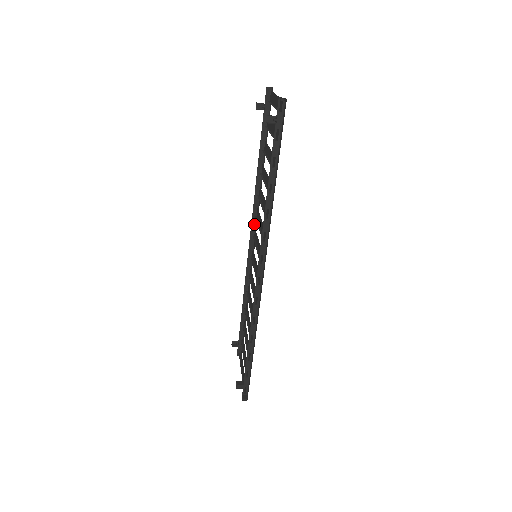
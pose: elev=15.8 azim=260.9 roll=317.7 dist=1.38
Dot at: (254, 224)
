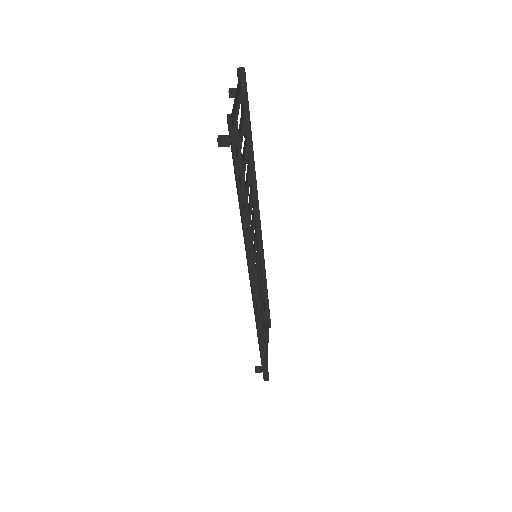
Dot at: (257, 213)
